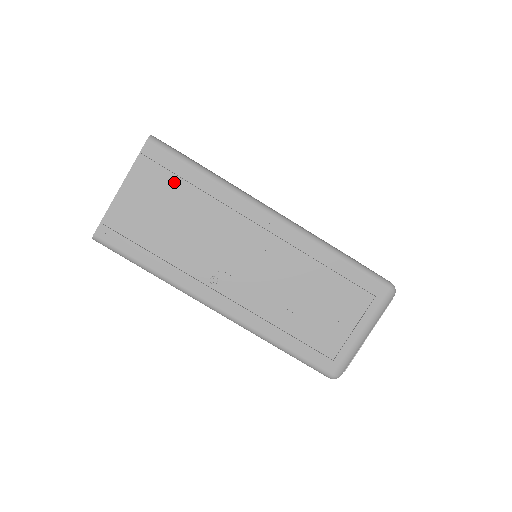
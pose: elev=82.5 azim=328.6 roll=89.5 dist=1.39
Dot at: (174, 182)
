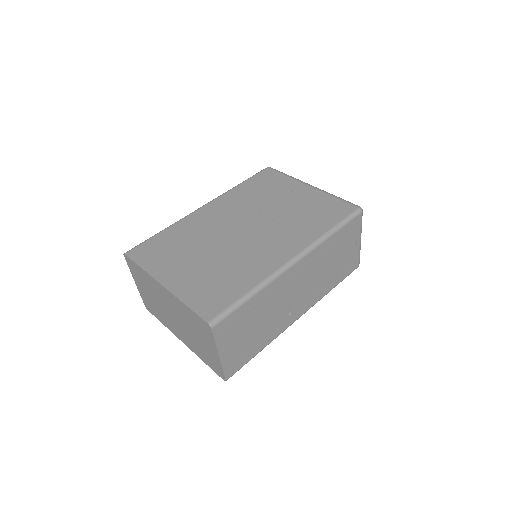
Dot at: (241, 319)
